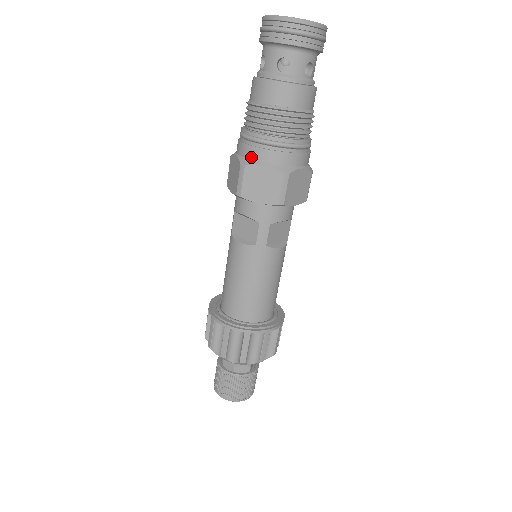
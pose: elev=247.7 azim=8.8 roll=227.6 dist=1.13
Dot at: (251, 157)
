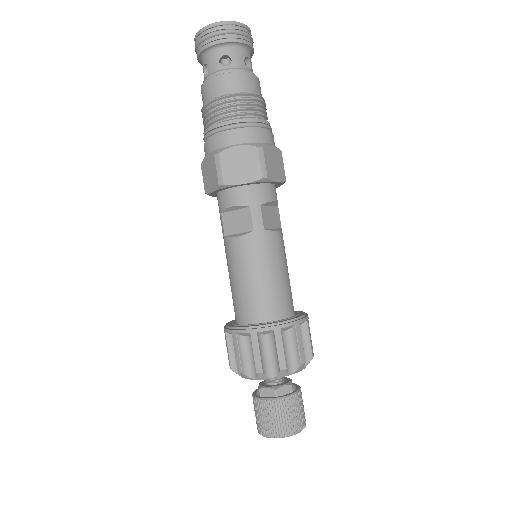
Dot at: (222, 145)
